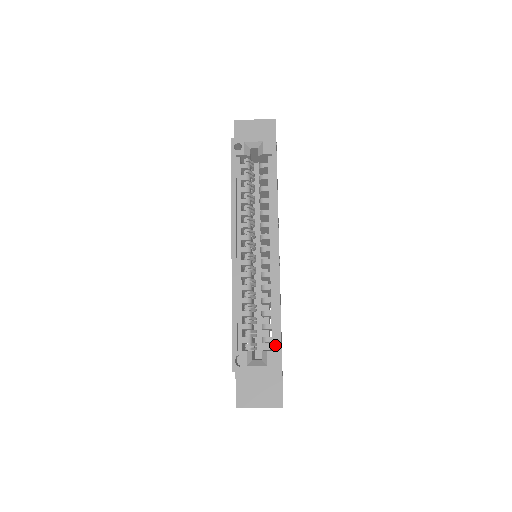
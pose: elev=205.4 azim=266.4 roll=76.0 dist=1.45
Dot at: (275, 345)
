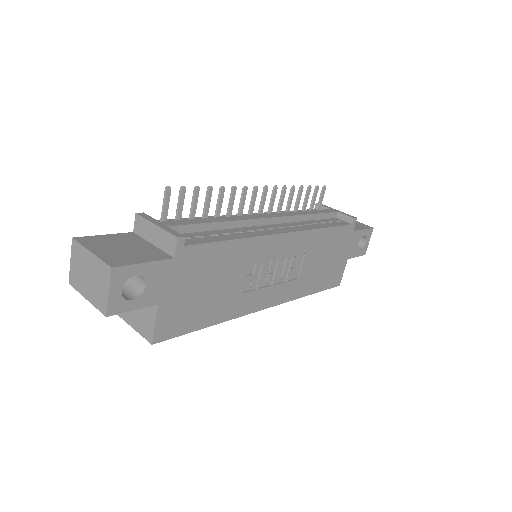
Dot at: occluded
